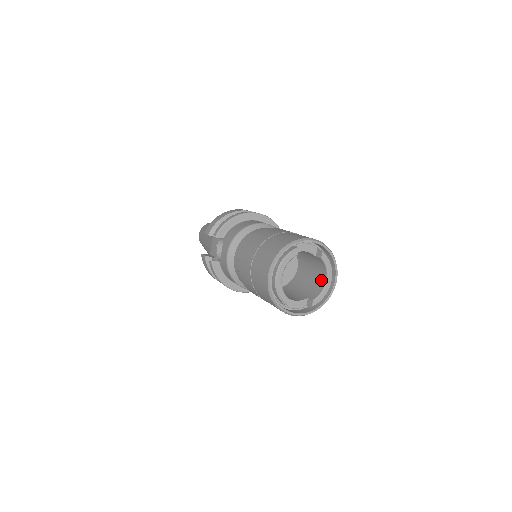
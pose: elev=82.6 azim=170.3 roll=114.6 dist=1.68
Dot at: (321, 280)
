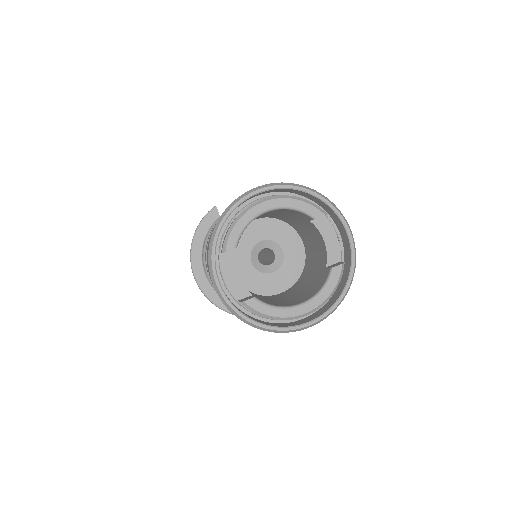
Dot at: (294, 302)
